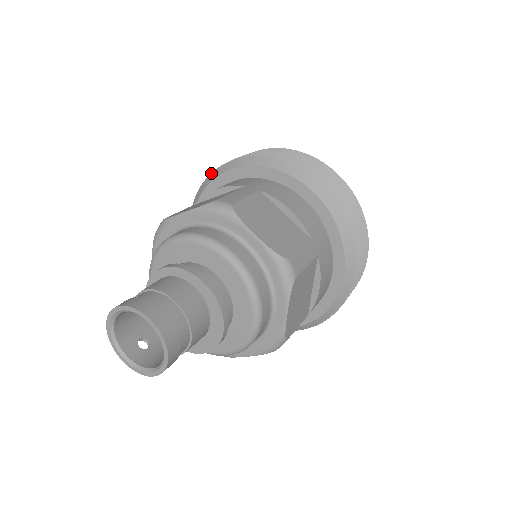
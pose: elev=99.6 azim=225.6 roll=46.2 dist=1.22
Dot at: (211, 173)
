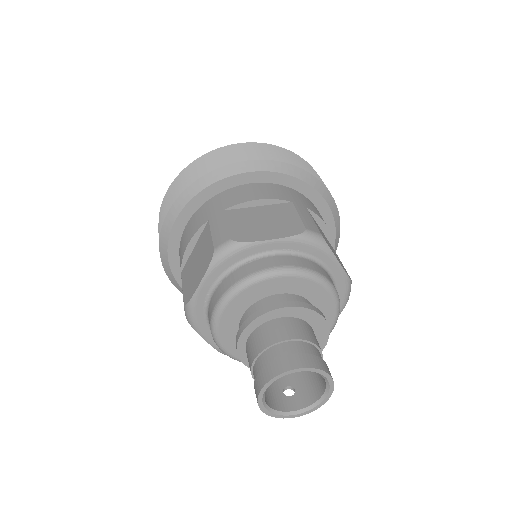
Dot at: (159, 240)
